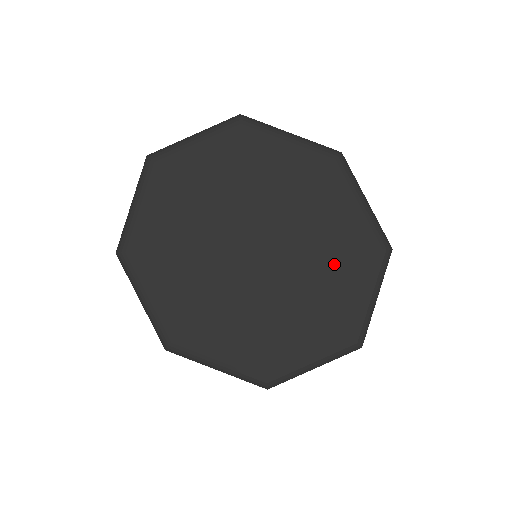
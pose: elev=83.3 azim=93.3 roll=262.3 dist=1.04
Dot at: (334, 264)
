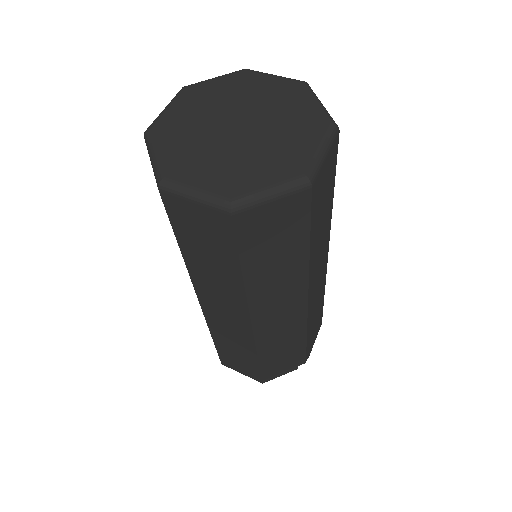
Dot at: (269, 160)
